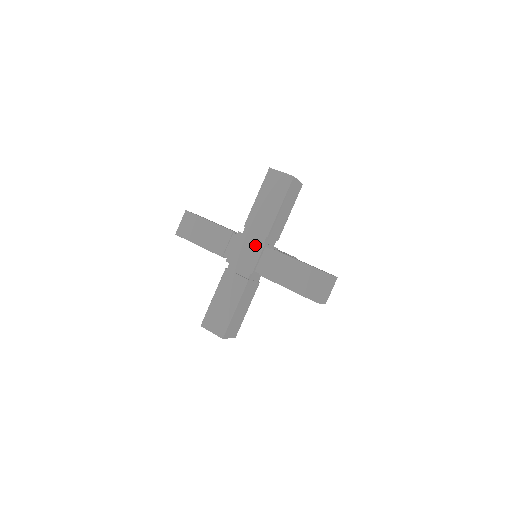
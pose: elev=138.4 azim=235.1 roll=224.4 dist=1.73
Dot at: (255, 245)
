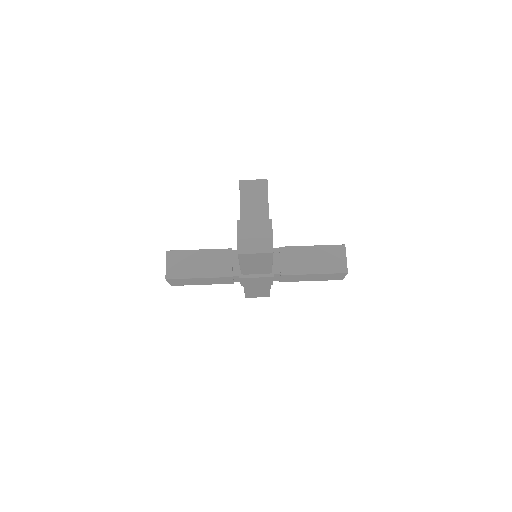
Dot at: (264, 279)
